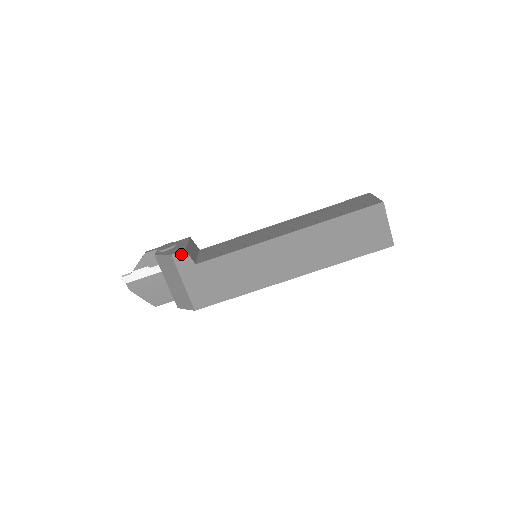
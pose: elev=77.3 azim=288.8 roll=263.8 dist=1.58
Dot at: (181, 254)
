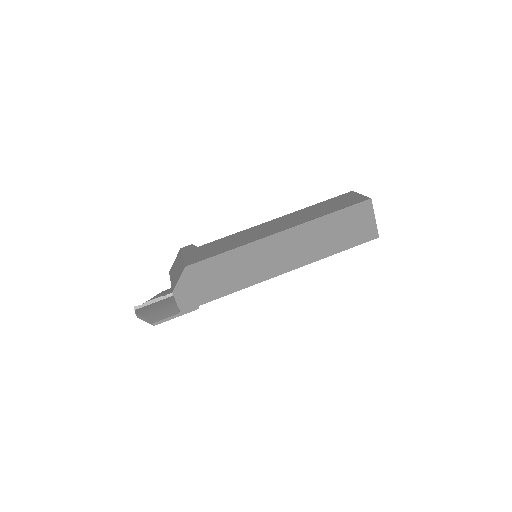
Dot at: (188, 246)
